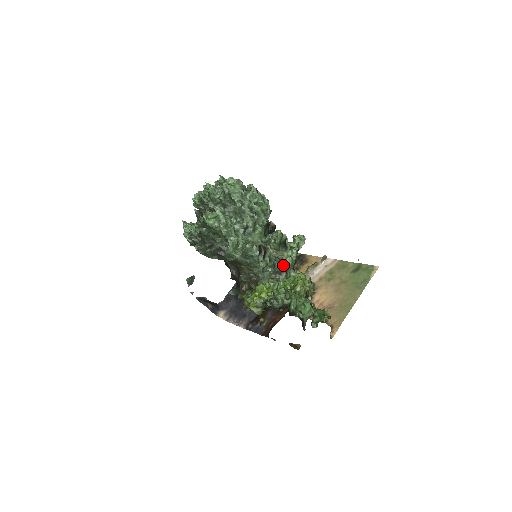
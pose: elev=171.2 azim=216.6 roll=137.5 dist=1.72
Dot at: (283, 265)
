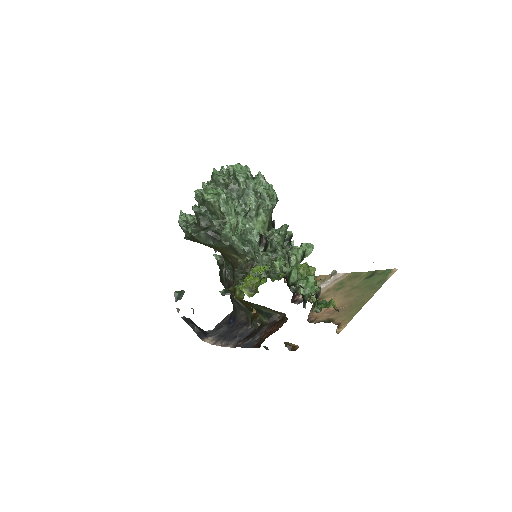
Dot at: (286, 252)
